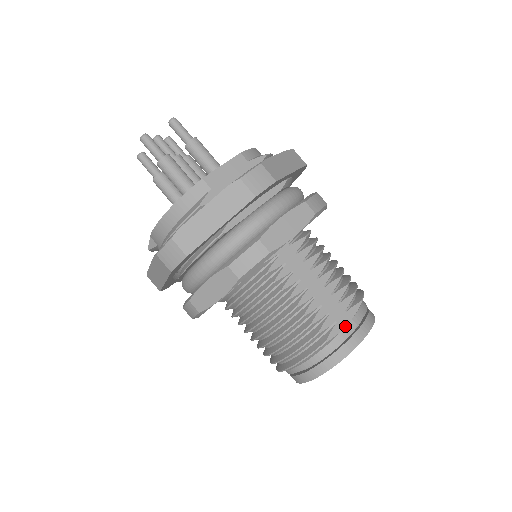
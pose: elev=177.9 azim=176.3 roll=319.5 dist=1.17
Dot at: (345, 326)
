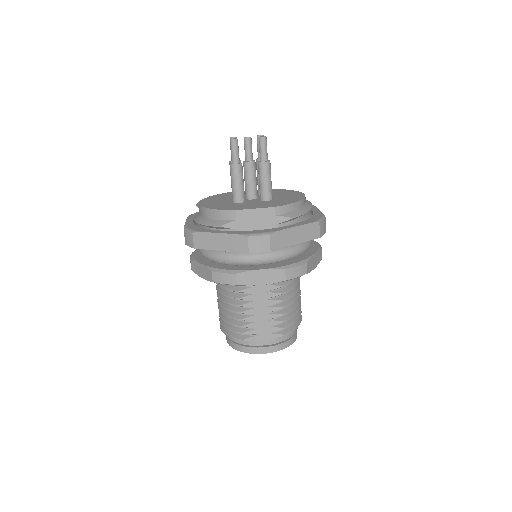
Dot at: (262, 340)
